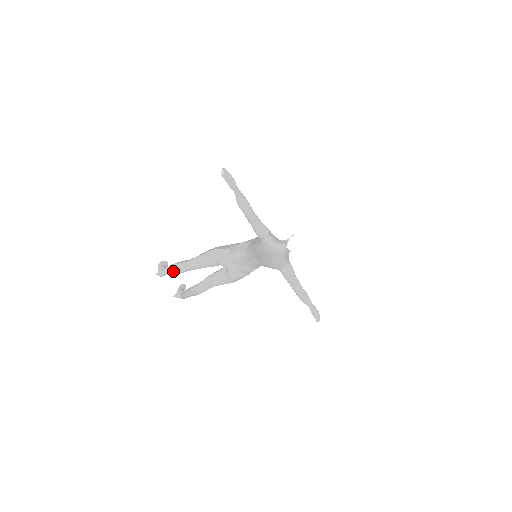
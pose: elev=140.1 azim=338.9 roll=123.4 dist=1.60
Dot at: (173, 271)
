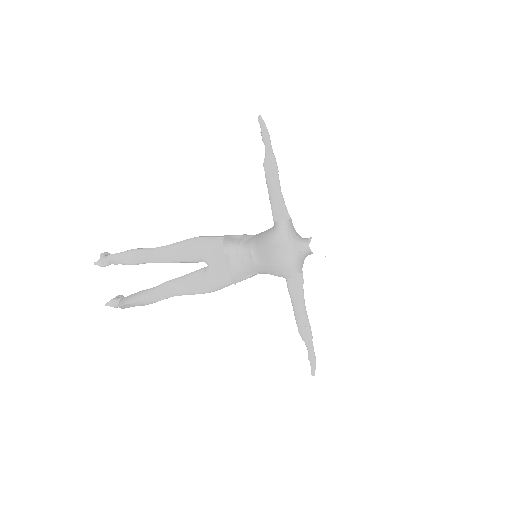
Dot at: (125, 257)
